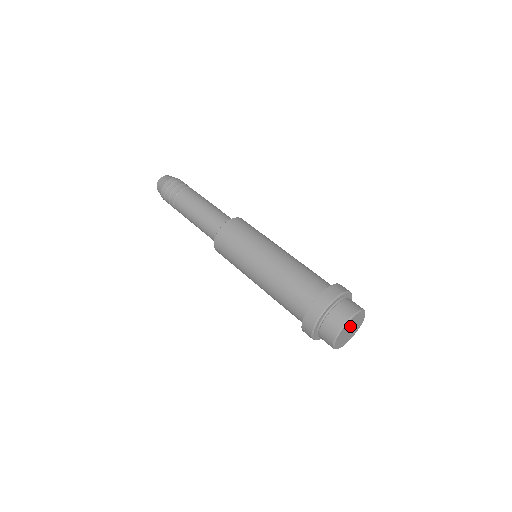
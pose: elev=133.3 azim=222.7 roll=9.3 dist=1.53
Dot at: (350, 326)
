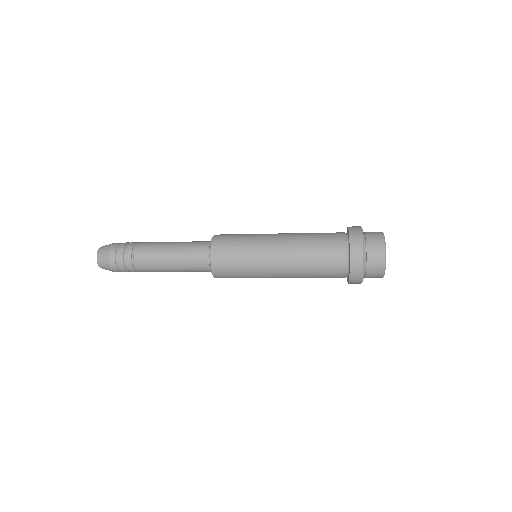
Dot at: occluded
